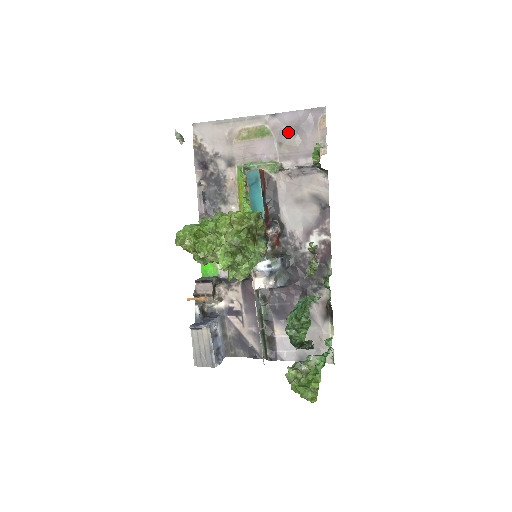
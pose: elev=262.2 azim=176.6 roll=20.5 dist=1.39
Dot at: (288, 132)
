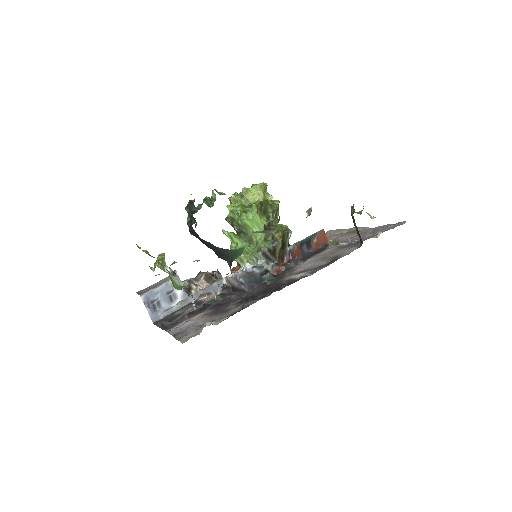
Dot at: (369, 233)
